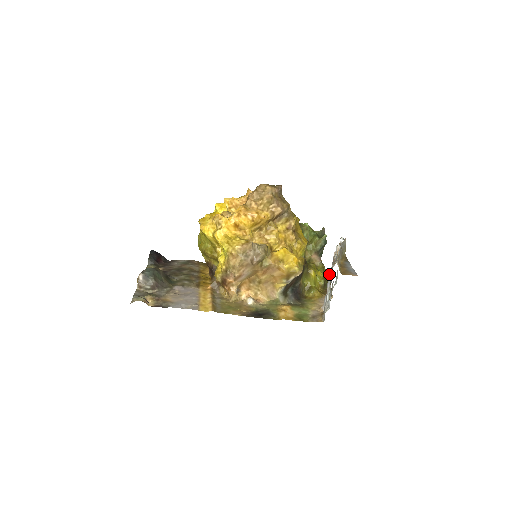
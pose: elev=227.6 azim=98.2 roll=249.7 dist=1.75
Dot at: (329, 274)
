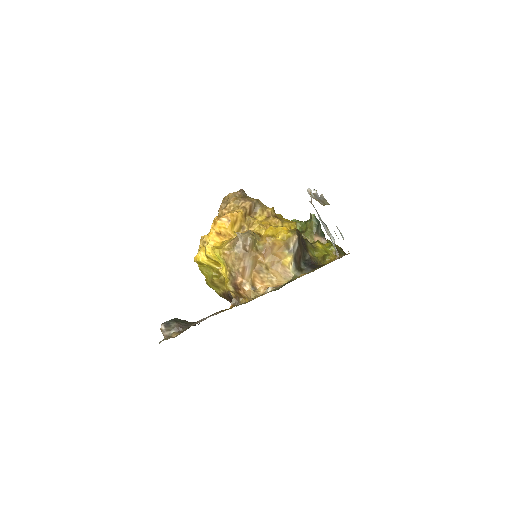
Dot at: (320, 220)
